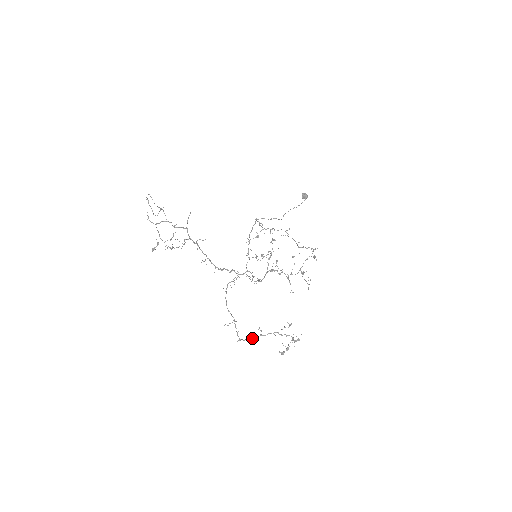
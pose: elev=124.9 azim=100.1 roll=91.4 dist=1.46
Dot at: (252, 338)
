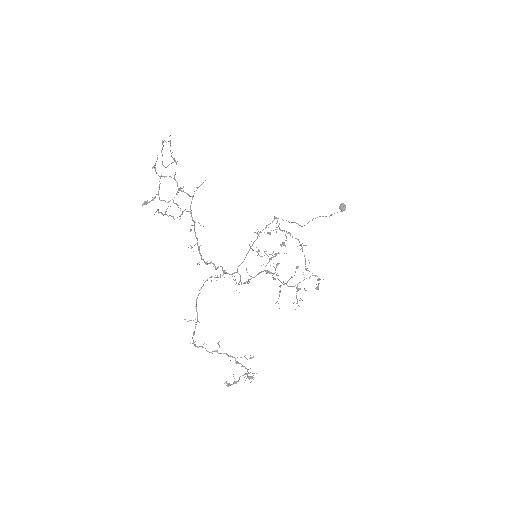
Dot at: occluded
